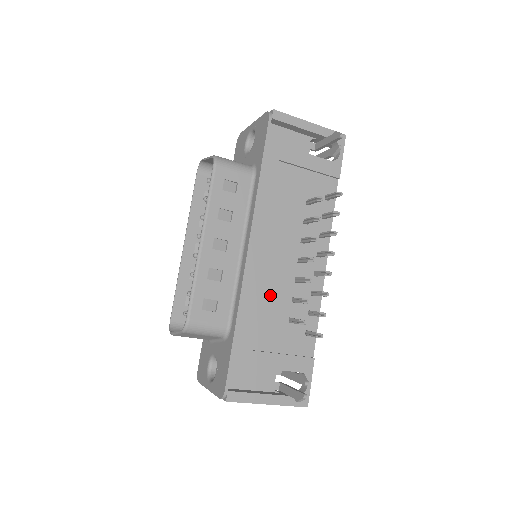
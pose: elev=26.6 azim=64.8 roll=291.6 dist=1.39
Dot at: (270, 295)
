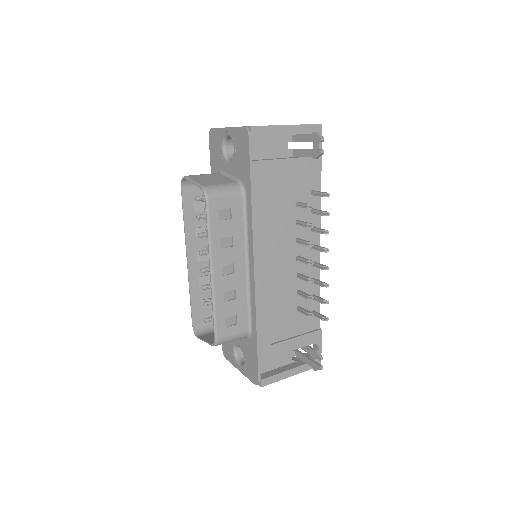
Dot at: (279, 296)
